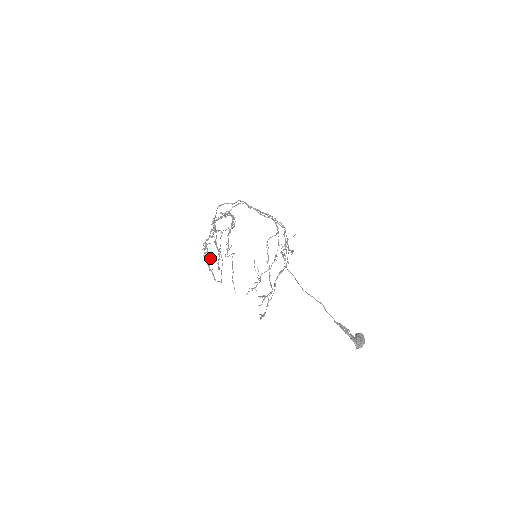
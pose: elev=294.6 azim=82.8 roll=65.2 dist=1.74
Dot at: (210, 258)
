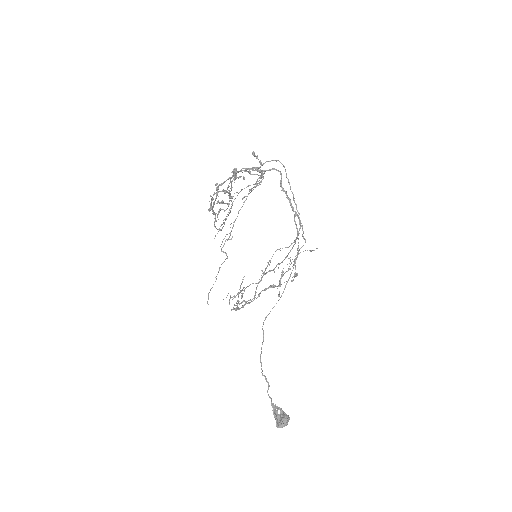
Dot at: occluded
